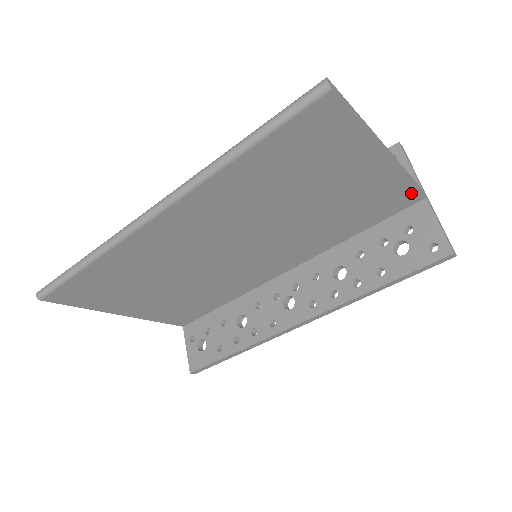
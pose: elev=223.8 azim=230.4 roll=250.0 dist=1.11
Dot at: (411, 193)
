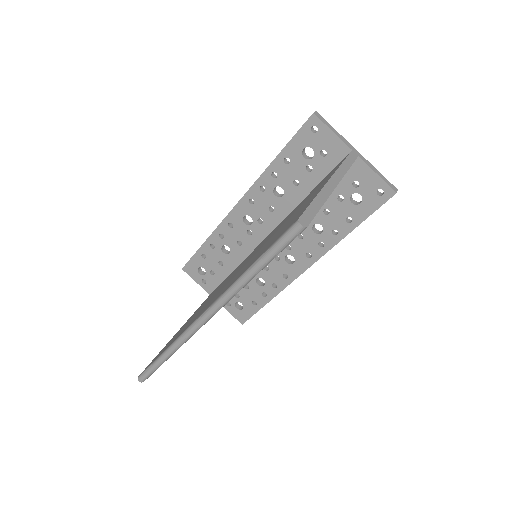
Dot at: occluded
